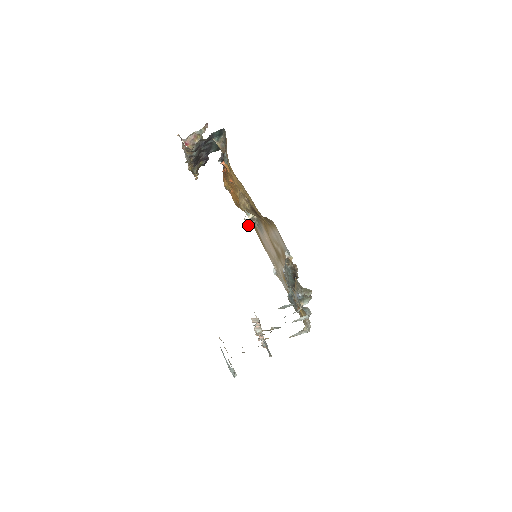
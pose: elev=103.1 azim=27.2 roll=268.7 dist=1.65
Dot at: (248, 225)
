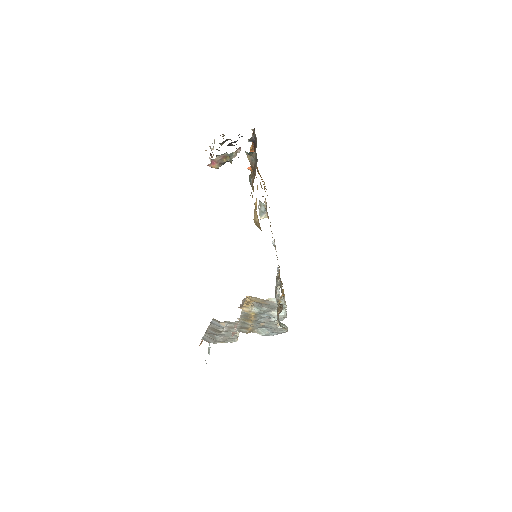
Dot at: (261, 206)
